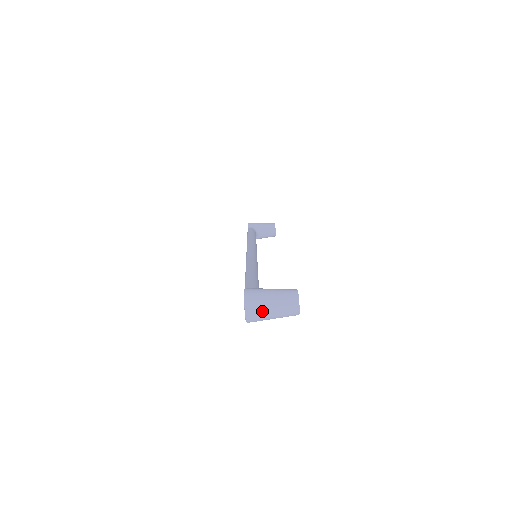
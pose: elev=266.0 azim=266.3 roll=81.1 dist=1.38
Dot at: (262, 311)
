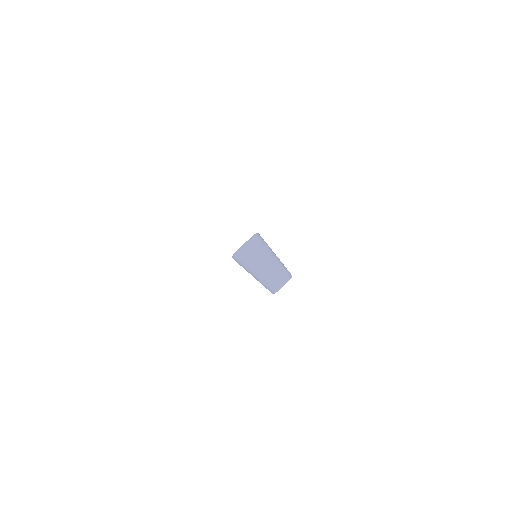
Dot at: (255, 258)
